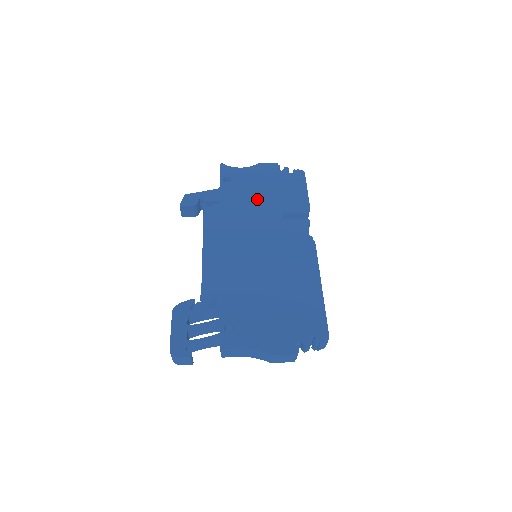
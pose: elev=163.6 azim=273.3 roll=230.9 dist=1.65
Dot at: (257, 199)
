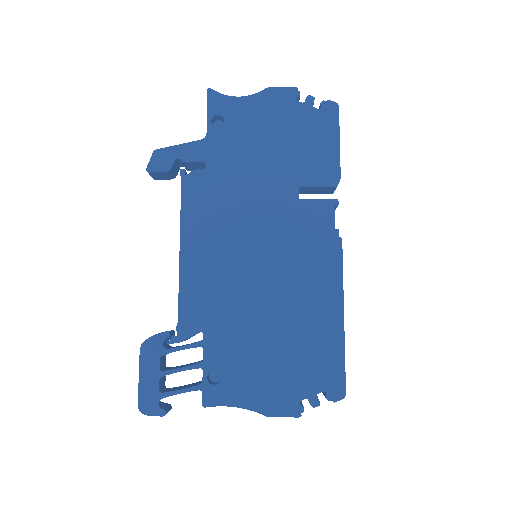
Dot at: (261, 160)
